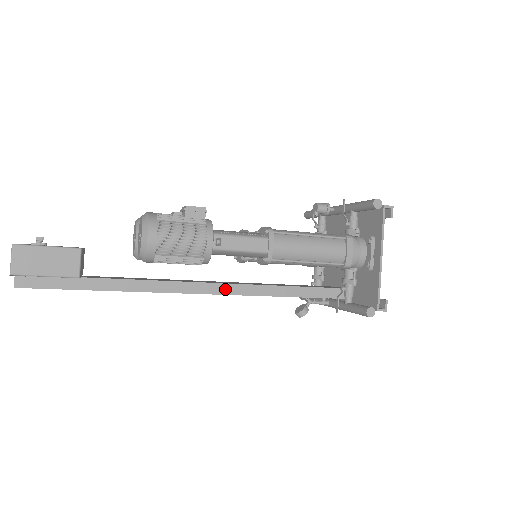
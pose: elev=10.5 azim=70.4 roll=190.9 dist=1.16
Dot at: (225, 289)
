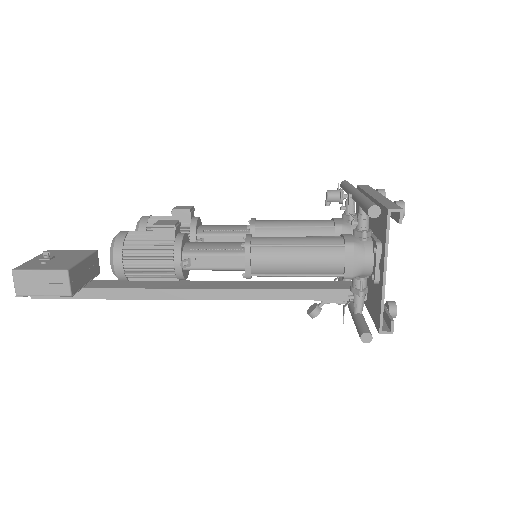
Dot at: (220, 294)
